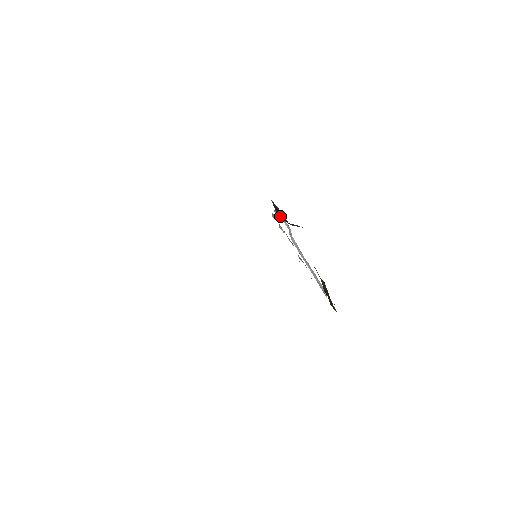
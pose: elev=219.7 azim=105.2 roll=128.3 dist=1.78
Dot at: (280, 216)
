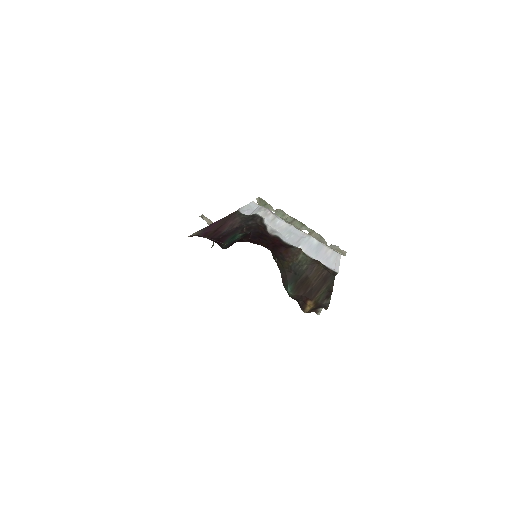
Dot at: (227, 229)
